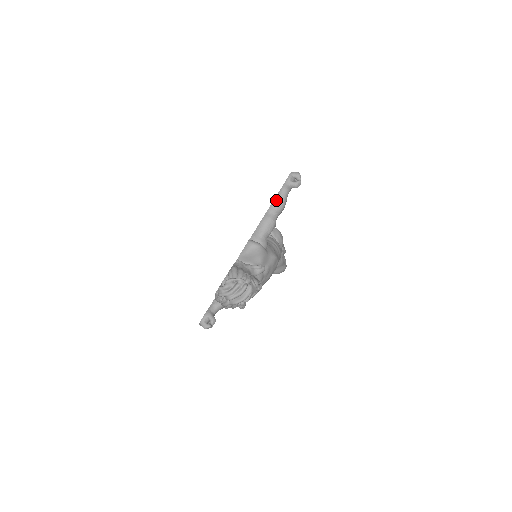
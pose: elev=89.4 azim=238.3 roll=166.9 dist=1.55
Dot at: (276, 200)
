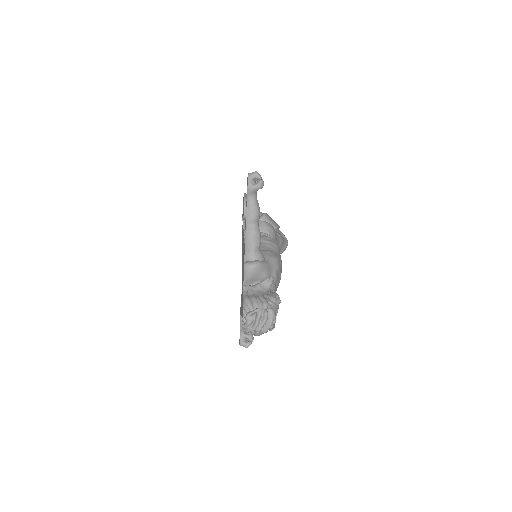
Dot at: (248, 211)
